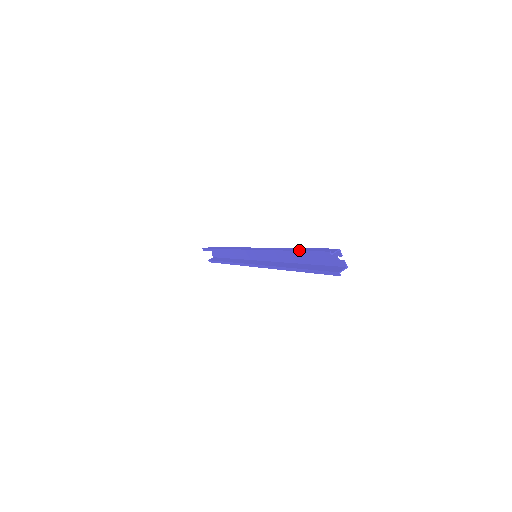
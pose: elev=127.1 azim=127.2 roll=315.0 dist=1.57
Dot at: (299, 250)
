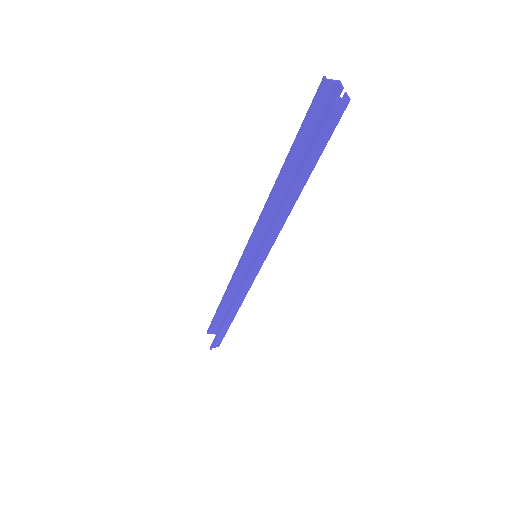
Dot at: (294, 141)
